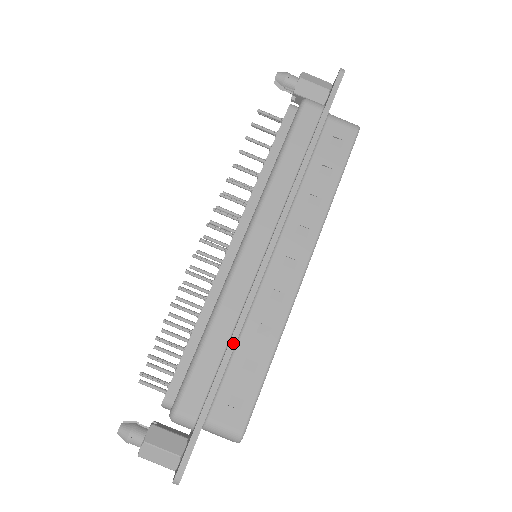
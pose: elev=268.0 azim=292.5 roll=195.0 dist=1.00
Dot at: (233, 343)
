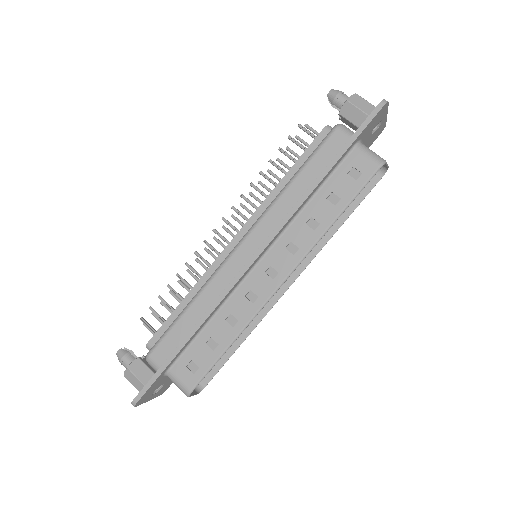
Dot at: (201, 322)
